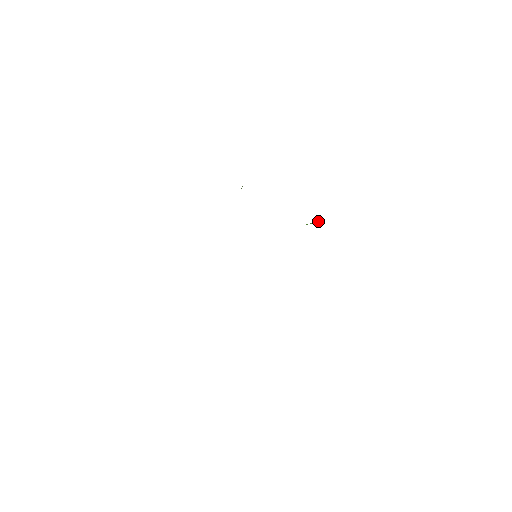
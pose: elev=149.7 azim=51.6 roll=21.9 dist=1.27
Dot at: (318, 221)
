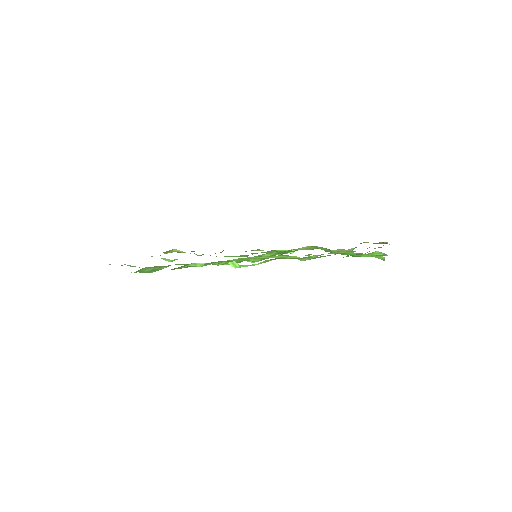
Dot at: occluded
